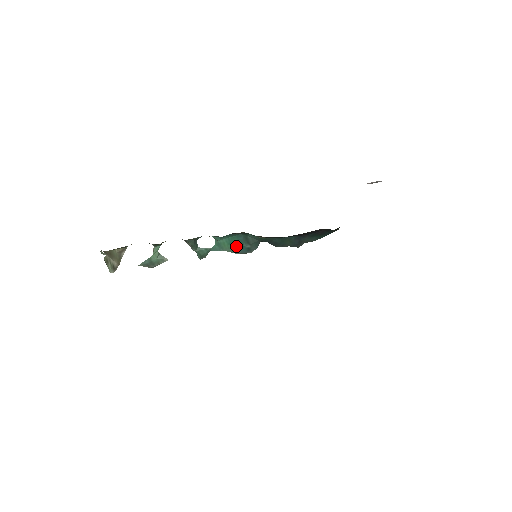
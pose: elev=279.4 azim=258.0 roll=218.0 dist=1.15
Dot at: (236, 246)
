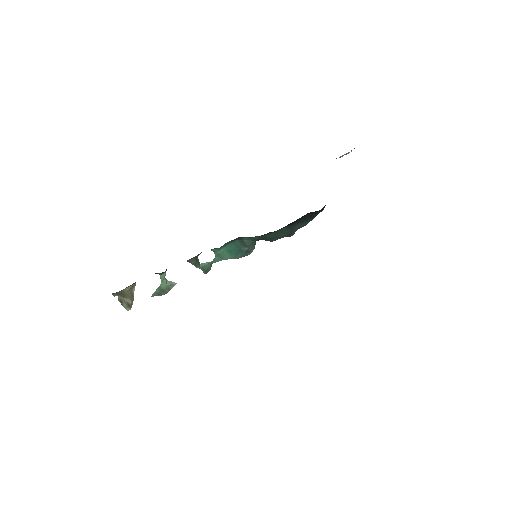
Dot at: (235, 252)
